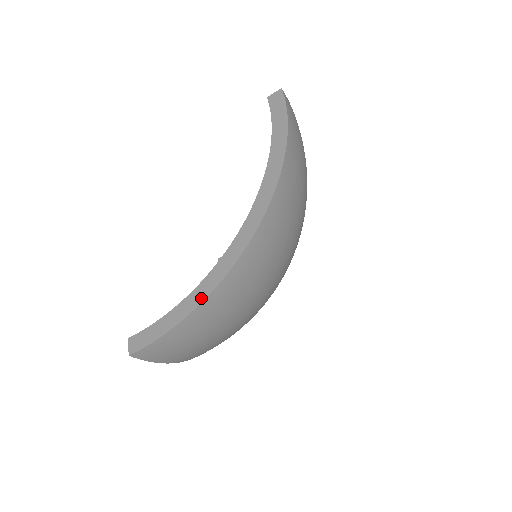
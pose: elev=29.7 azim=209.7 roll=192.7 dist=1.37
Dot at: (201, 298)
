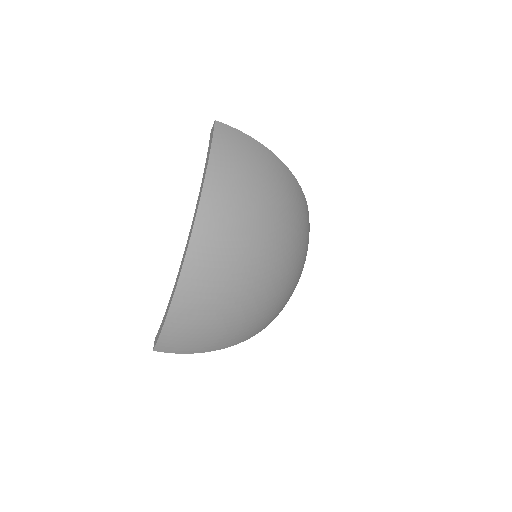
Dot at: (170, 304)
